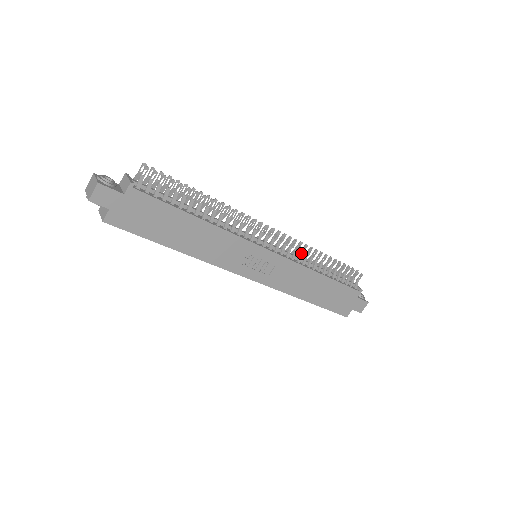
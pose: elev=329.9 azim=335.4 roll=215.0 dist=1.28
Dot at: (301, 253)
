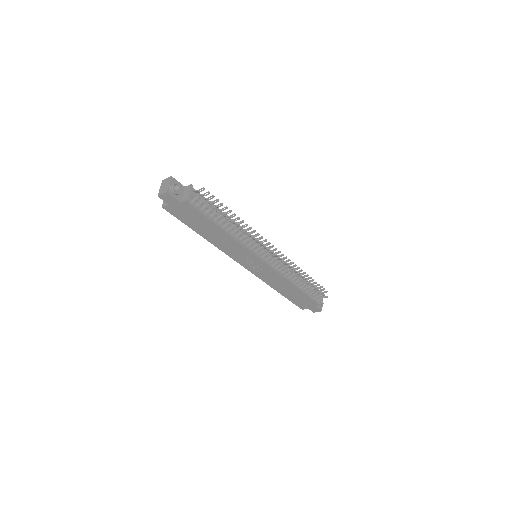
Dot at: (287, 270)
